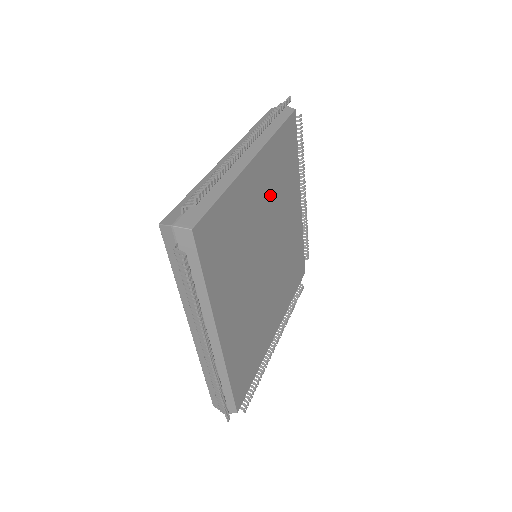
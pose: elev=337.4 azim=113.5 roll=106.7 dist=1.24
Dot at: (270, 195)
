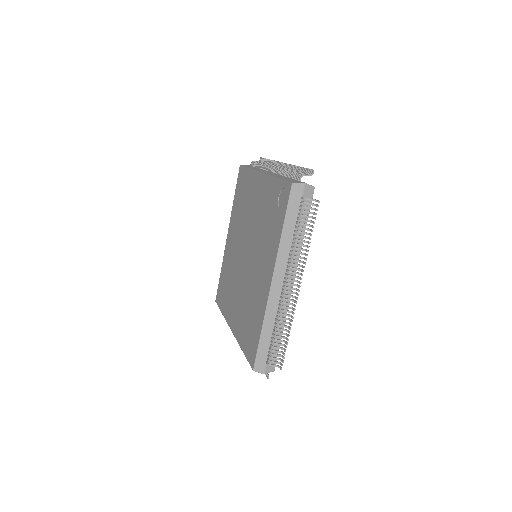
Dot at: occluded
